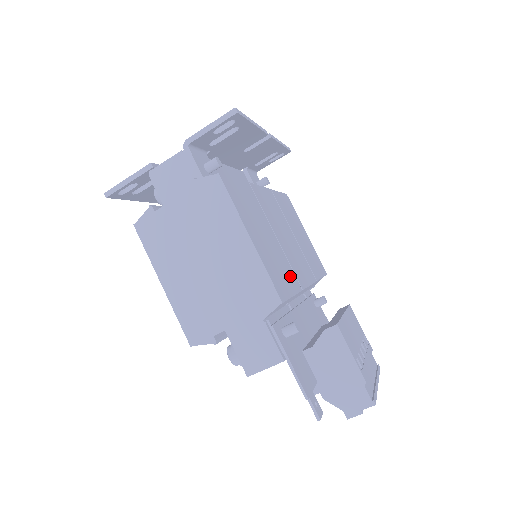
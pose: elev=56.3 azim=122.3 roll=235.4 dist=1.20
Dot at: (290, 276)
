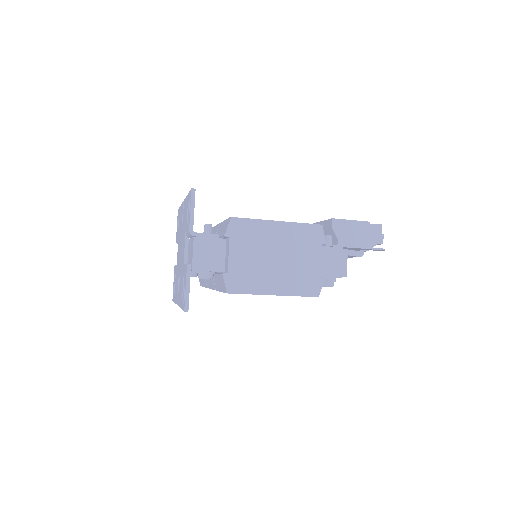
Dot at: occluded
